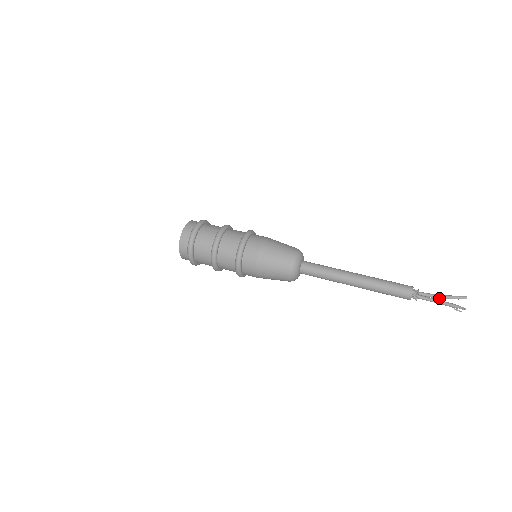
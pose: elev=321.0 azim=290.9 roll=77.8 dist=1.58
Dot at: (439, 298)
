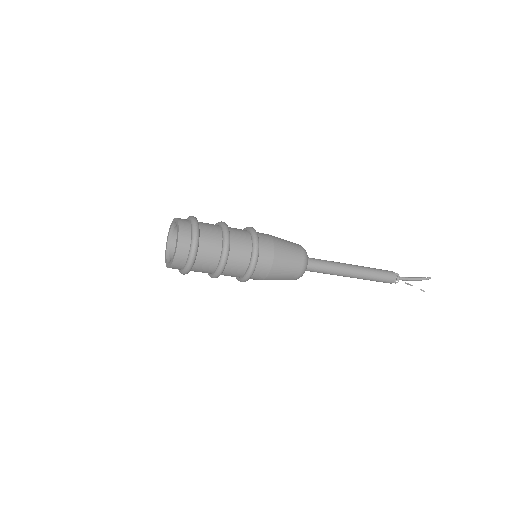
Dot at: occluded
